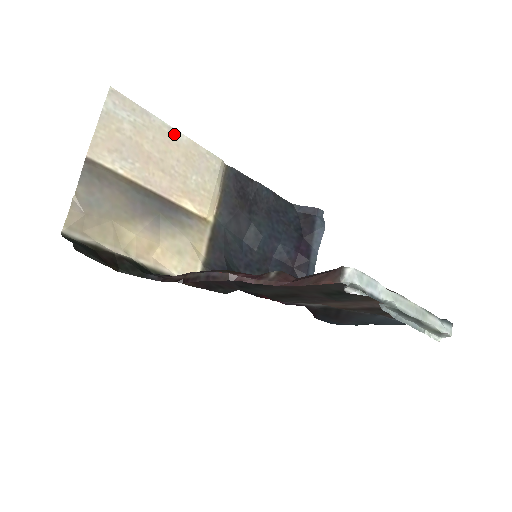
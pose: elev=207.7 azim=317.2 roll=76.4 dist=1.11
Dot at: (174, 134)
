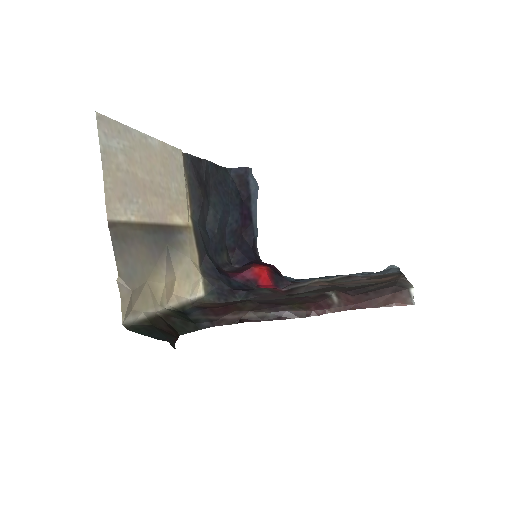
Dot at: (150, 142)
